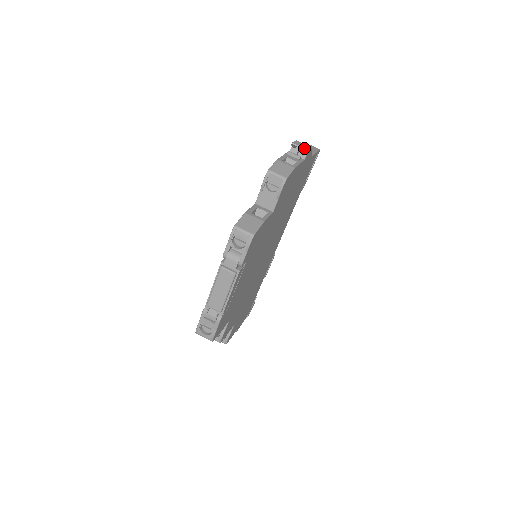
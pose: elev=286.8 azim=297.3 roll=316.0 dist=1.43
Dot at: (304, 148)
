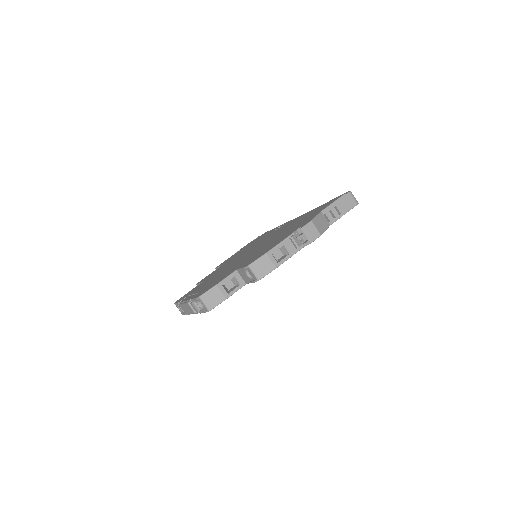
Dot at: (308, 239)
